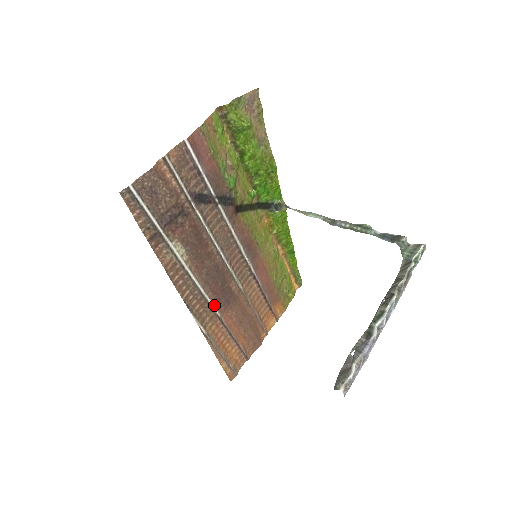
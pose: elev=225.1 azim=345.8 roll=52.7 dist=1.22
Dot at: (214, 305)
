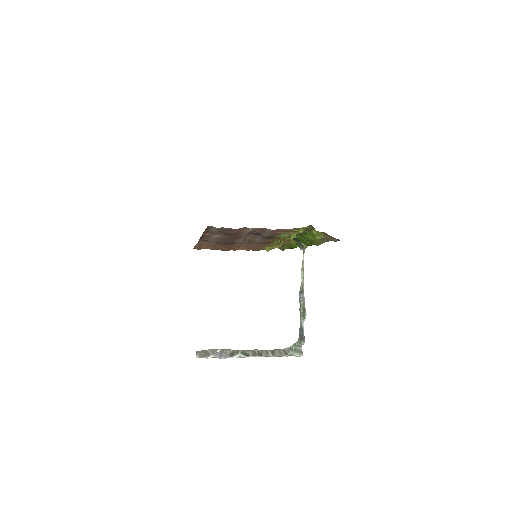
Dot at: (215, 243)
